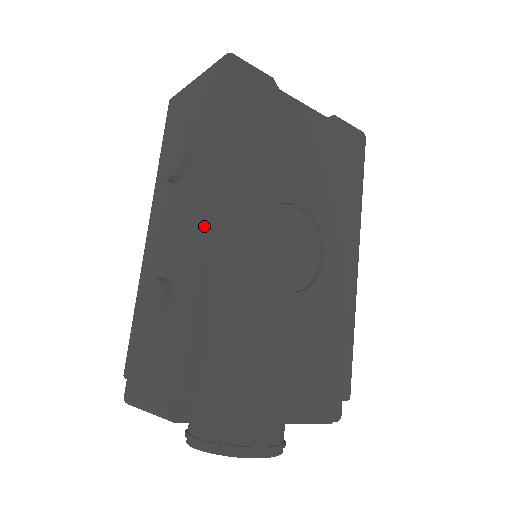
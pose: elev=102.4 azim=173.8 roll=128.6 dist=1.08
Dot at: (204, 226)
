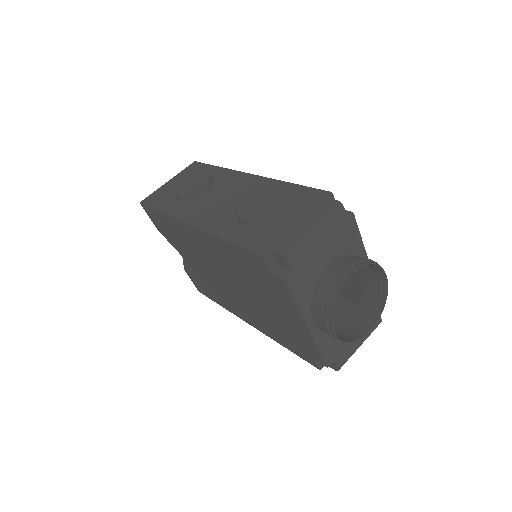
Dot at: (258, 176)
